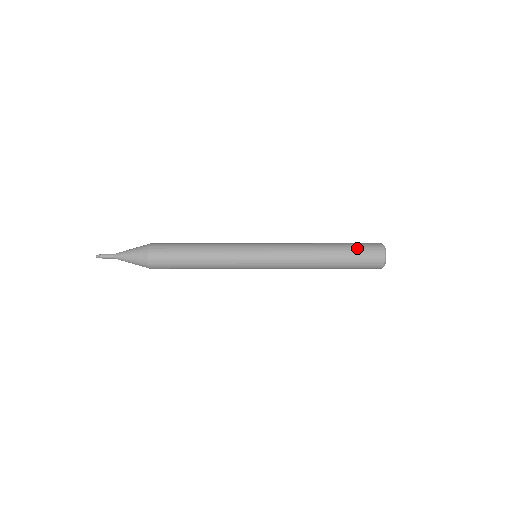
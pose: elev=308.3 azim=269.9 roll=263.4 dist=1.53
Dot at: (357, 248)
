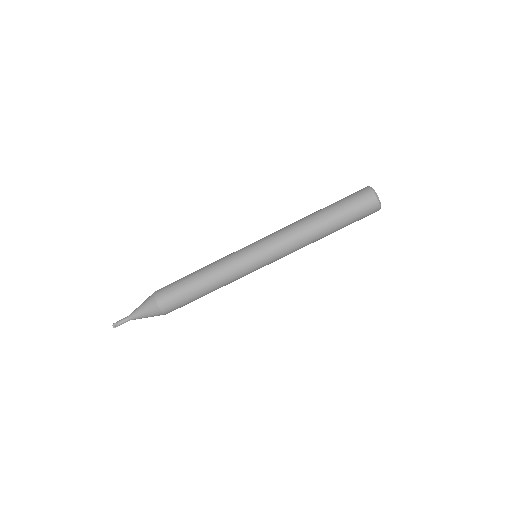
Dot at: occluded
